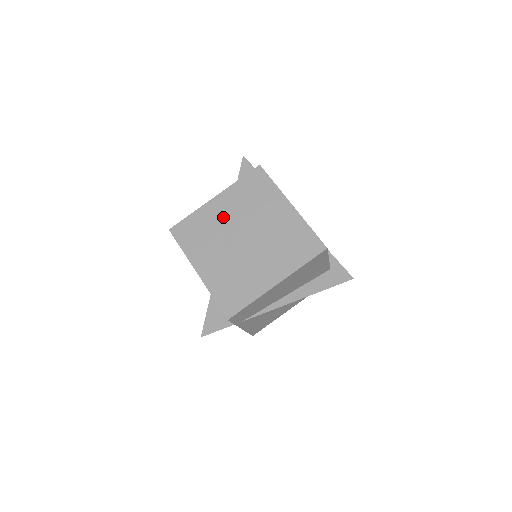
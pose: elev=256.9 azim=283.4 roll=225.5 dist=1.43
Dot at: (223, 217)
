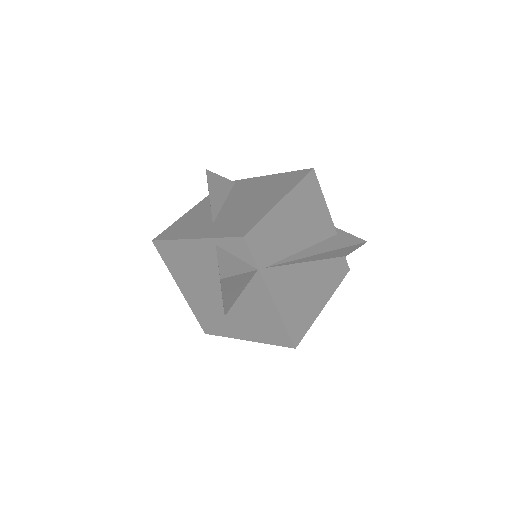
Dot at: (205, 209)
